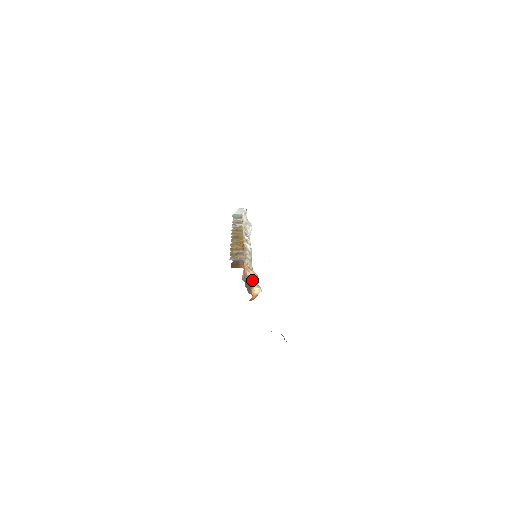
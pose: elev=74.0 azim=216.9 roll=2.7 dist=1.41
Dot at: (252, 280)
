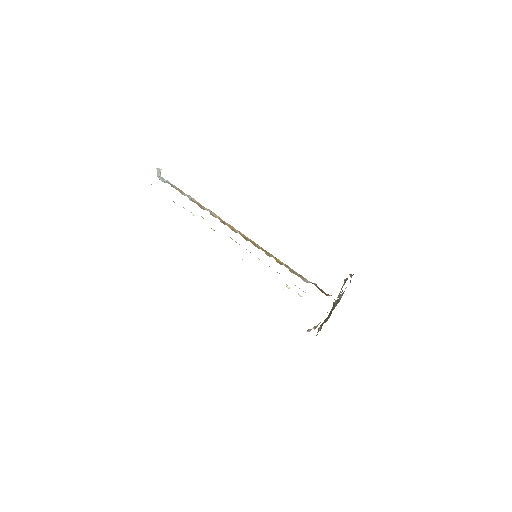
Dot at: occluded
